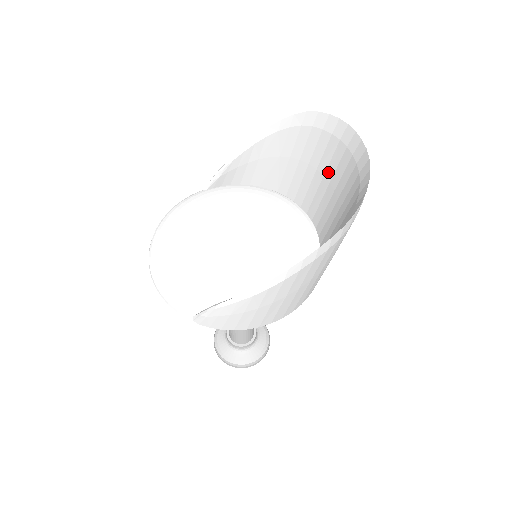
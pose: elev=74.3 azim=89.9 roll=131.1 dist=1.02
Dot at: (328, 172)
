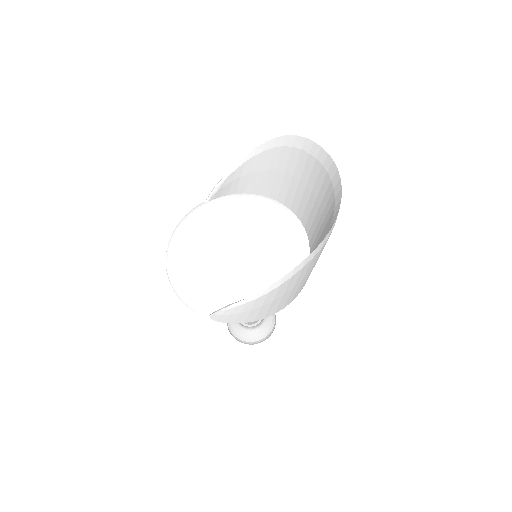
Dot at: (309, 183)
